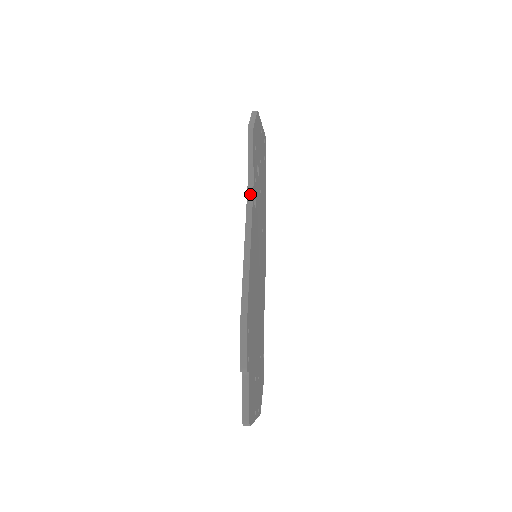
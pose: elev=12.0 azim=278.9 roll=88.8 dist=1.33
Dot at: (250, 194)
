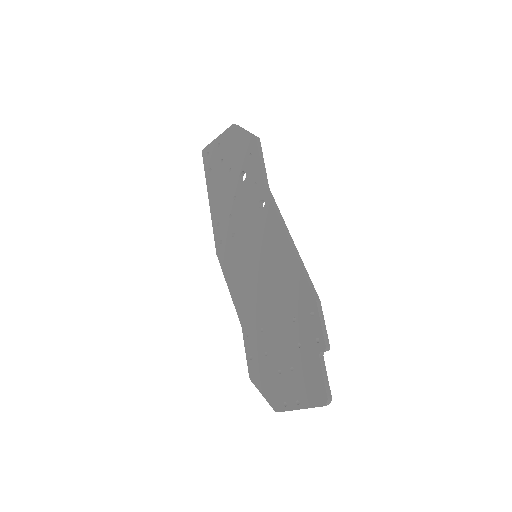
Dot at: (271, 195)
